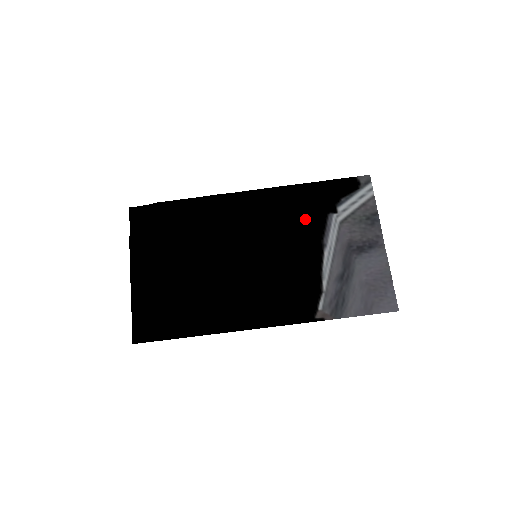
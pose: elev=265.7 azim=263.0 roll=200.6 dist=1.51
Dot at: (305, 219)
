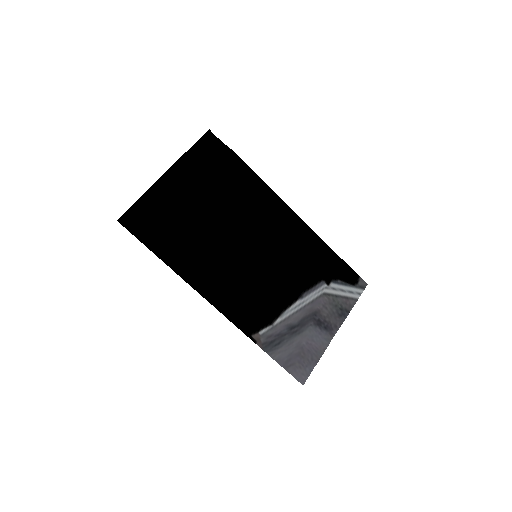
Dot at: (307, 267)
